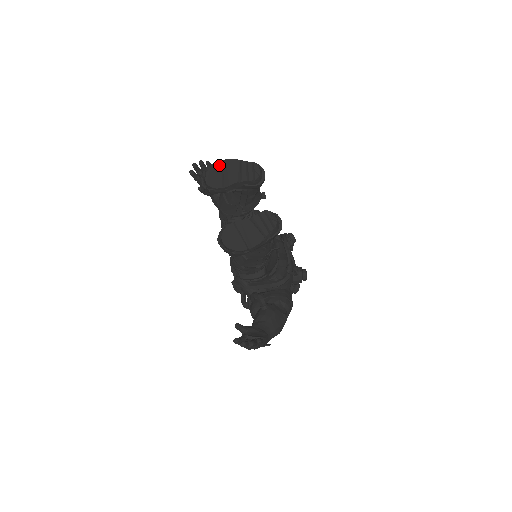
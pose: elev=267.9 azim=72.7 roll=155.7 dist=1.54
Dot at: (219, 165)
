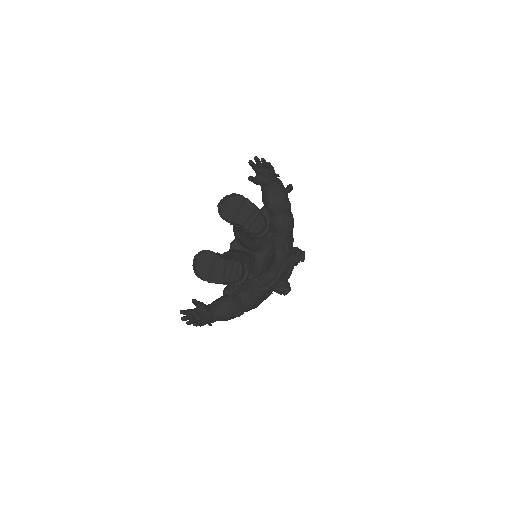
Dot at: (240, 200)
